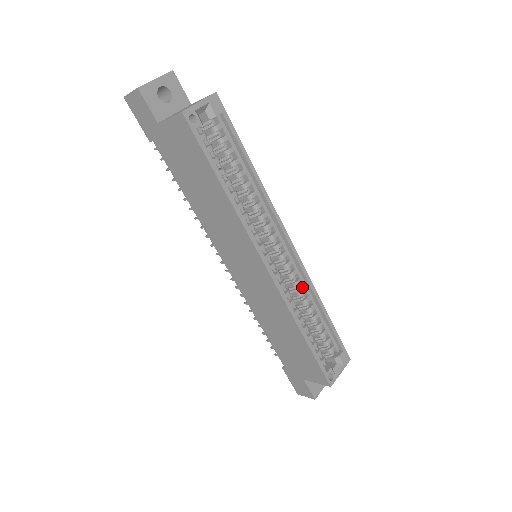
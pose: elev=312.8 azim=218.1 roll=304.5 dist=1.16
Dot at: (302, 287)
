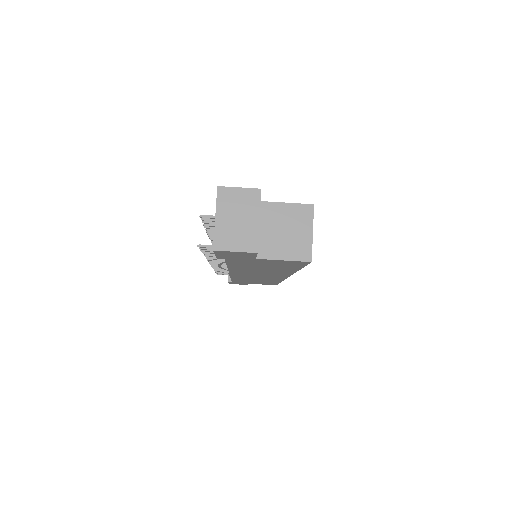
Dot at: occluded
